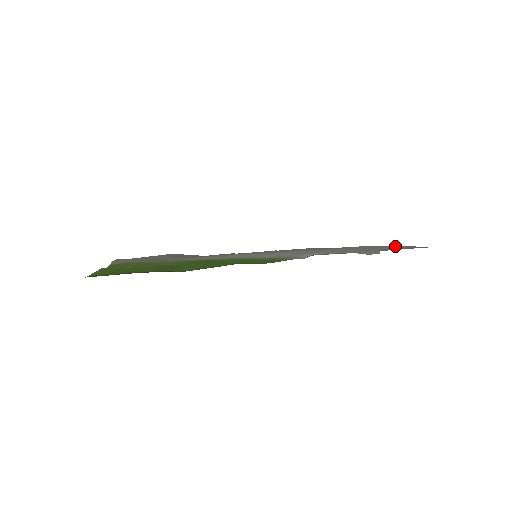
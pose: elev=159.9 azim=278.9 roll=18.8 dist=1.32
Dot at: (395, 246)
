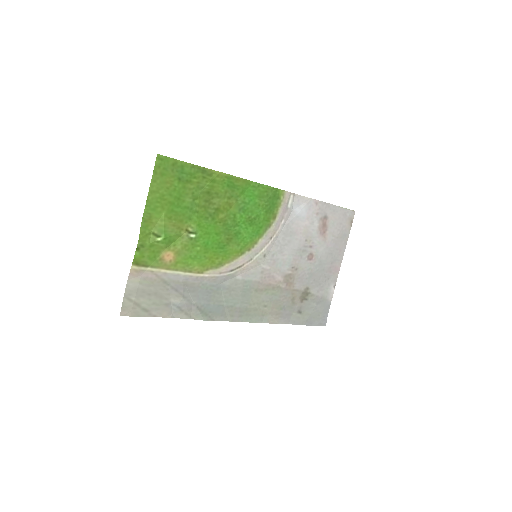
Dot at: (339, 258)
